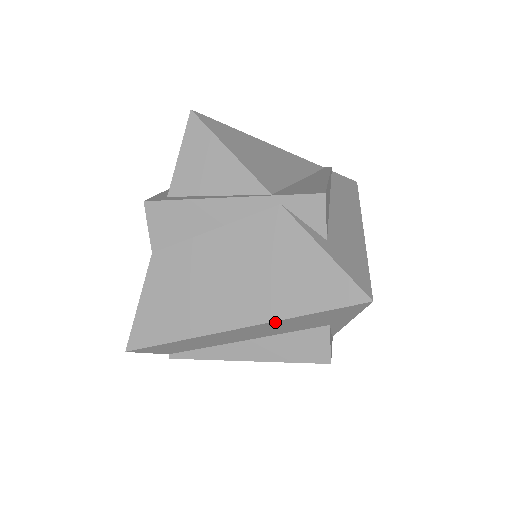
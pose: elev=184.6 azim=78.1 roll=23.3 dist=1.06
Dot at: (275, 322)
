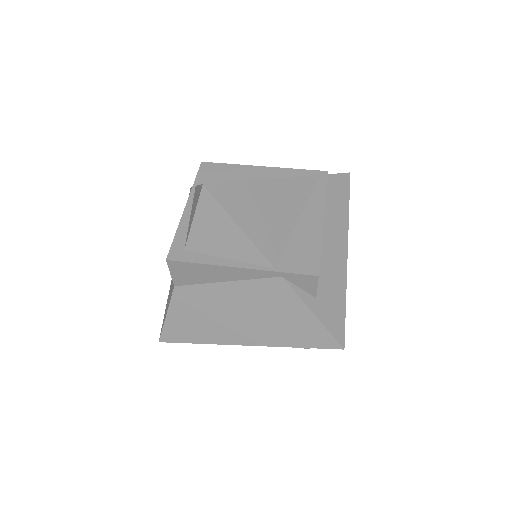
Dot at: (272, 345)
